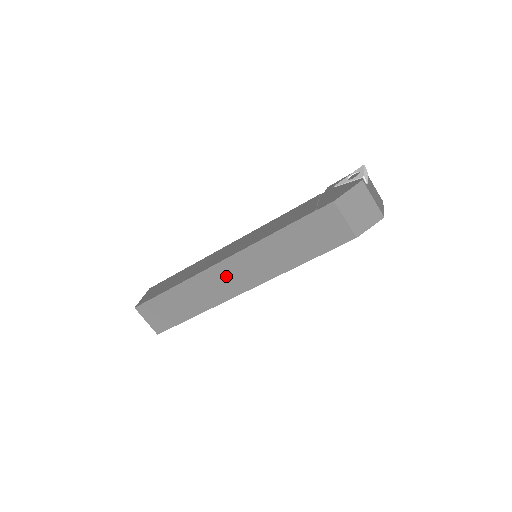
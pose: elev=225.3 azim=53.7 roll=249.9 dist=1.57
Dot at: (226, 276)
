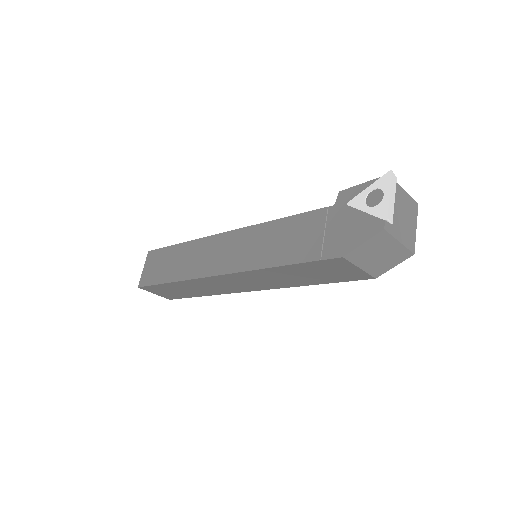
Dot at: (225, 283)
